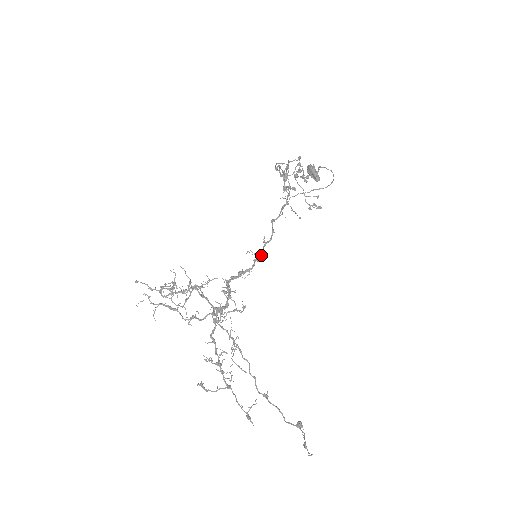
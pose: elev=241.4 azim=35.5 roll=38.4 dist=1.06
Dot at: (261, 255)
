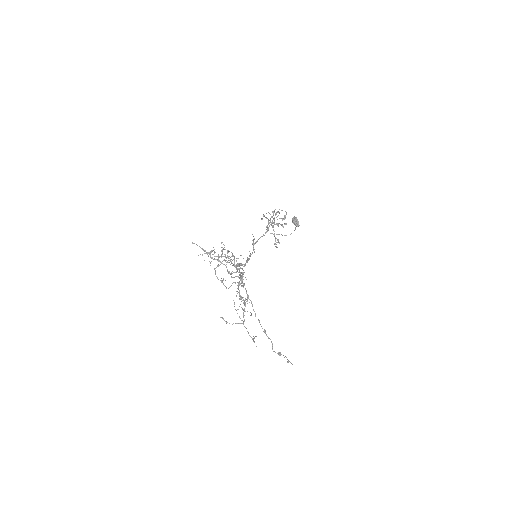
Dot at: occluded
